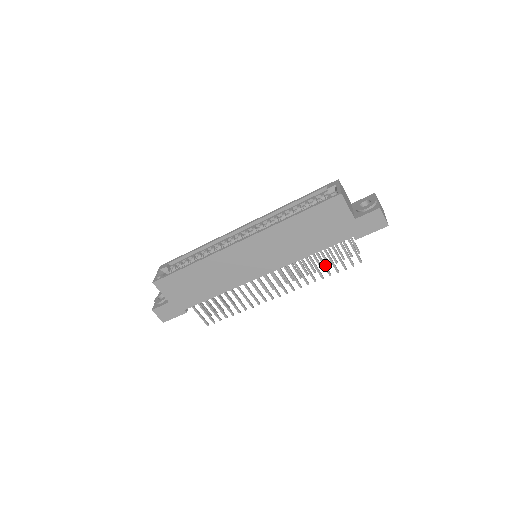
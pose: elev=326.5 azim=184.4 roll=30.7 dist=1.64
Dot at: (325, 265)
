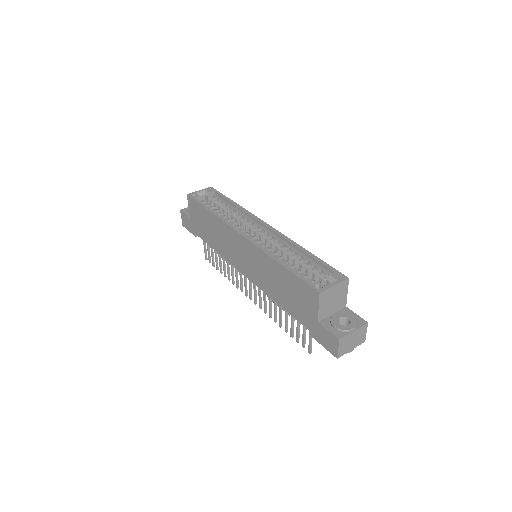
Dot at: (286, 321)
